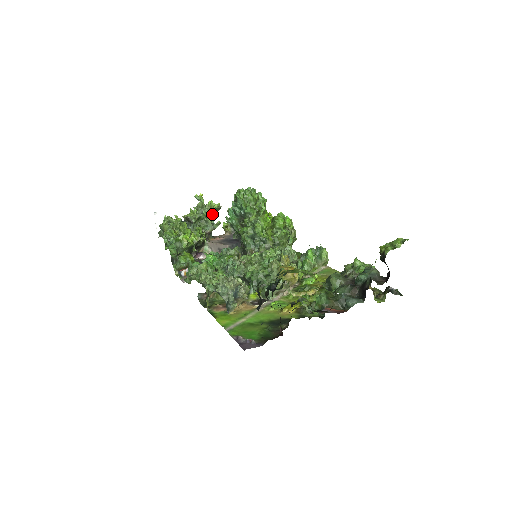
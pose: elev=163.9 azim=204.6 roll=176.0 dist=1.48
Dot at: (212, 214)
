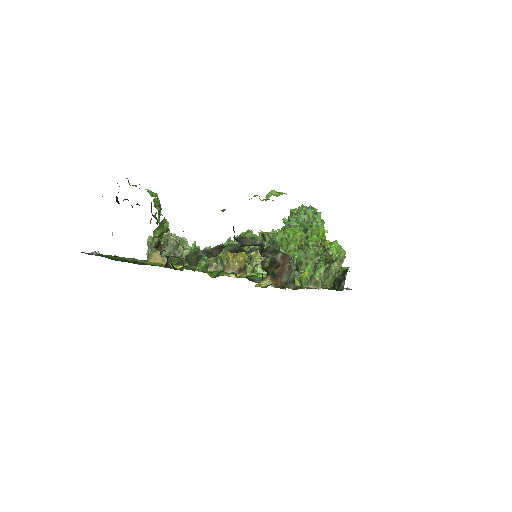
Dot at: occluded
